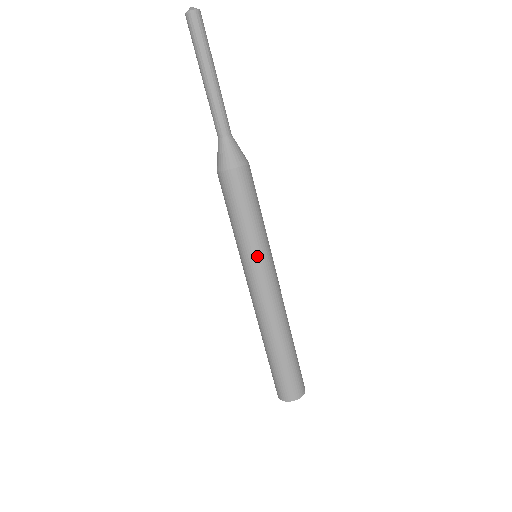
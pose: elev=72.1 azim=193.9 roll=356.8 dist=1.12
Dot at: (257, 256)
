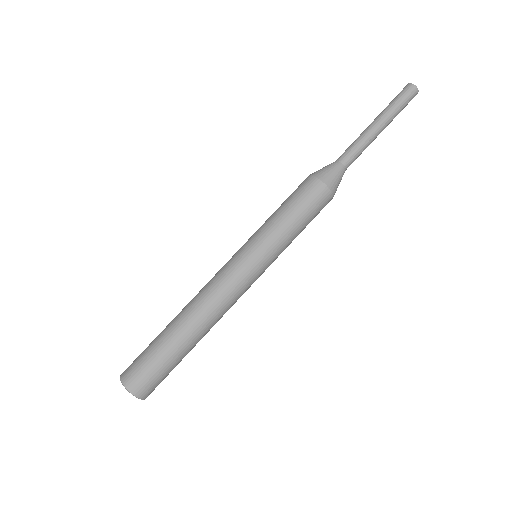
Dot at: (270, 261)
